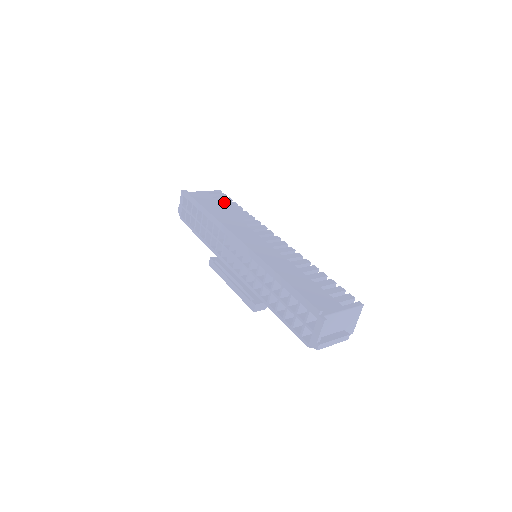
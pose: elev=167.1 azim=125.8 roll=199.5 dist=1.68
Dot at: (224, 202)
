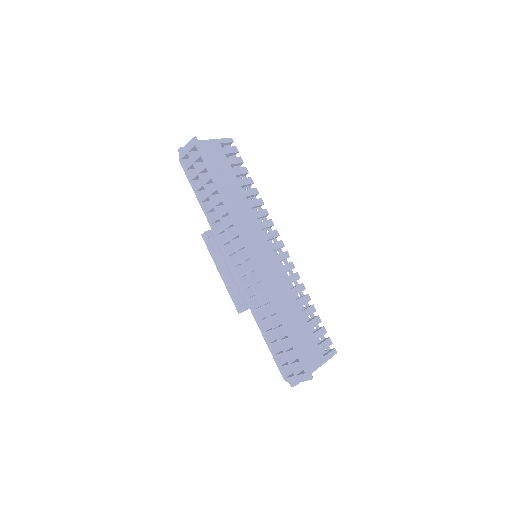
Dot at: (237, 168)
